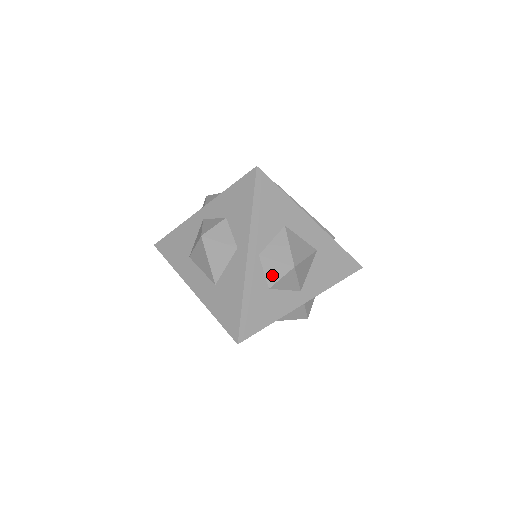
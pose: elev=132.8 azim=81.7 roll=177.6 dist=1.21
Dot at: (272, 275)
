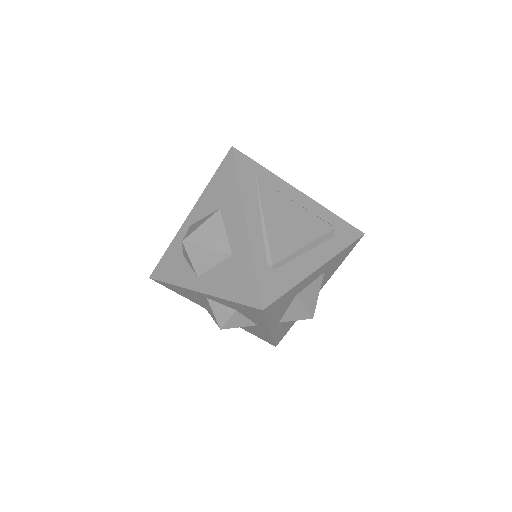
Dot at: occluded
